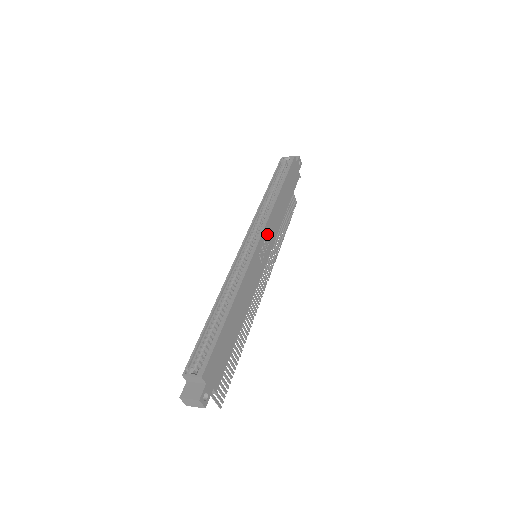
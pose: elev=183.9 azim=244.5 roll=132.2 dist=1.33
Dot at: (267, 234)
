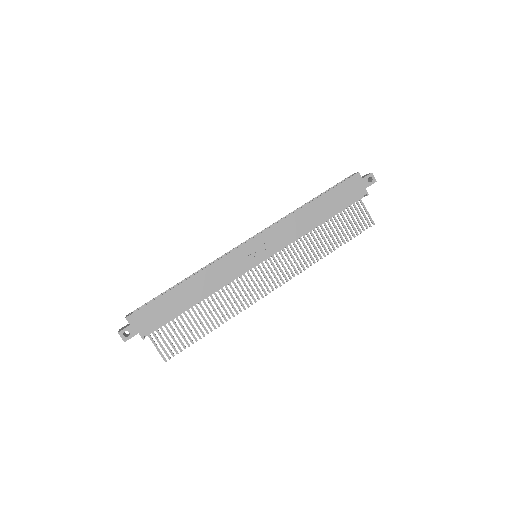
Dot at: (268, 238)
